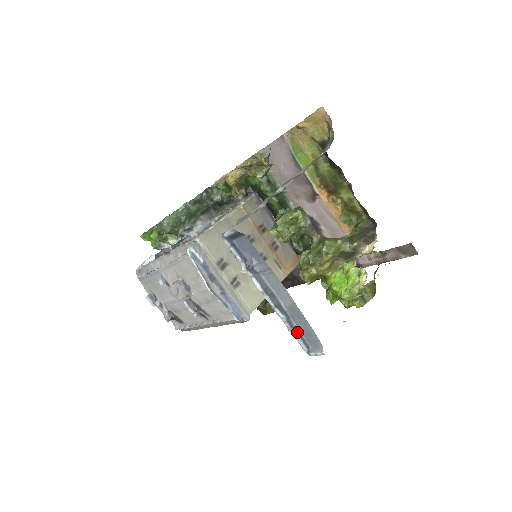
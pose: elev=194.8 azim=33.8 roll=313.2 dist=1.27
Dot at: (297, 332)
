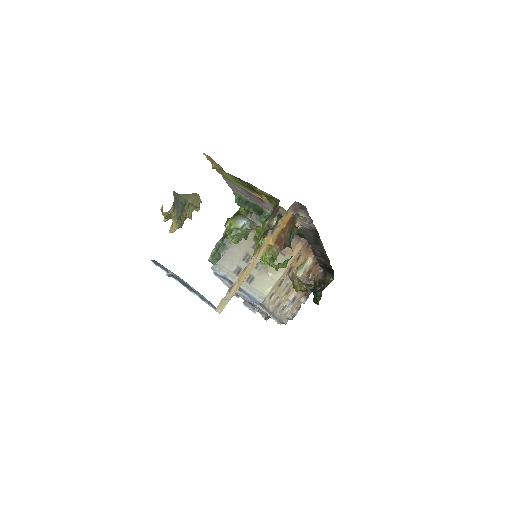
Dot at: (207, 301)
